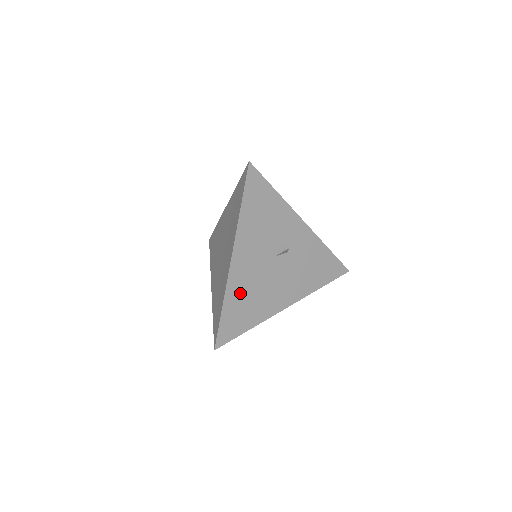
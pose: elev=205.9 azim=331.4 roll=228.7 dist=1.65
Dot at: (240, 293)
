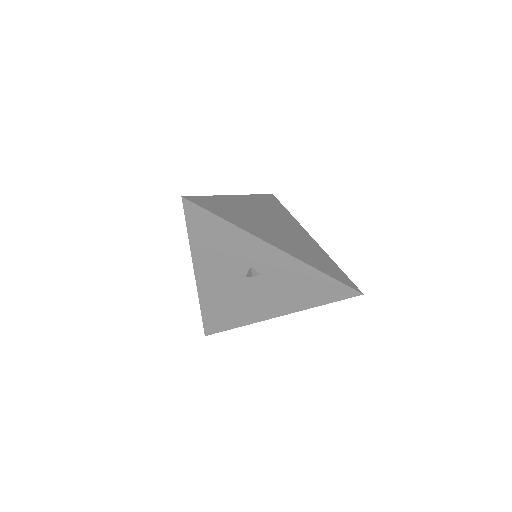
Dot at: (215, 302)
